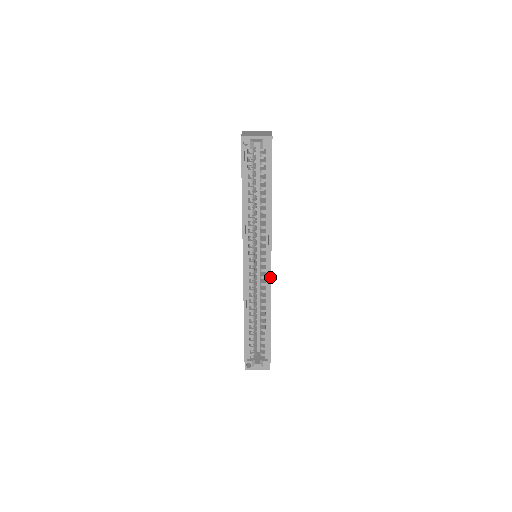
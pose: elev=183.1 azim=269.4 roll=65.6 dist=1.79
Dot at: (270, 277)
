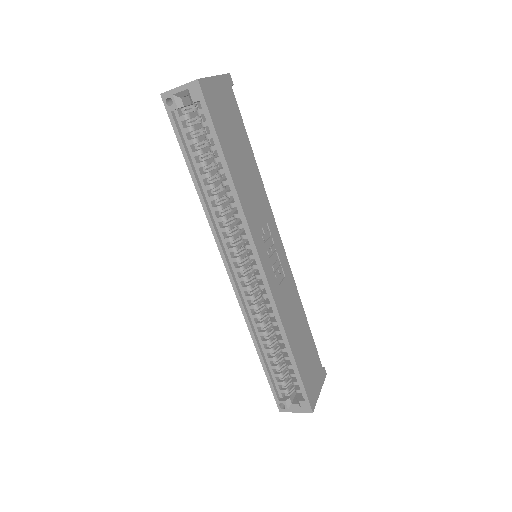
Dot at: (267, 285)
